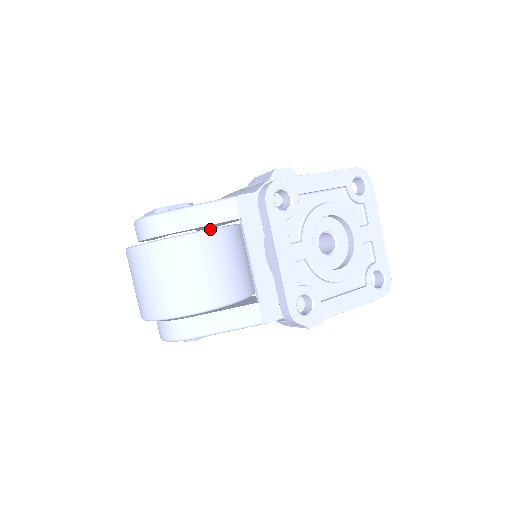
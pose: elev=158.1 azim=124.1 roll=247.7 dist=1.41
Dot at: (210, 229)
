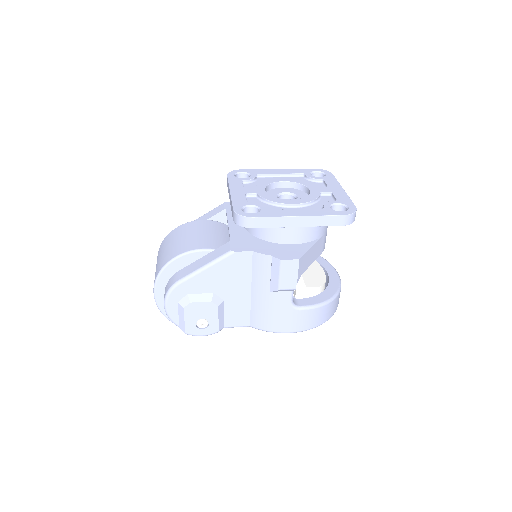
Dot at: (204, 220)
